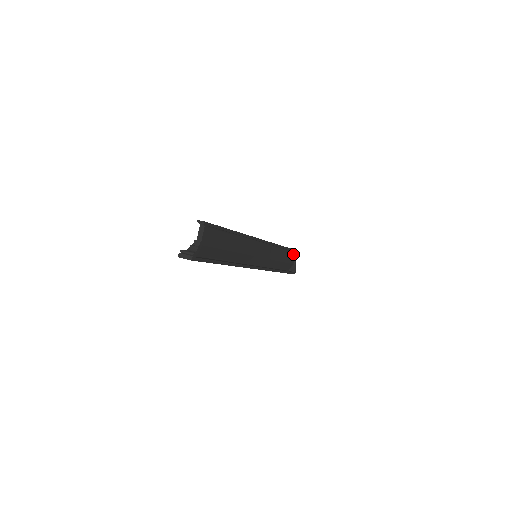
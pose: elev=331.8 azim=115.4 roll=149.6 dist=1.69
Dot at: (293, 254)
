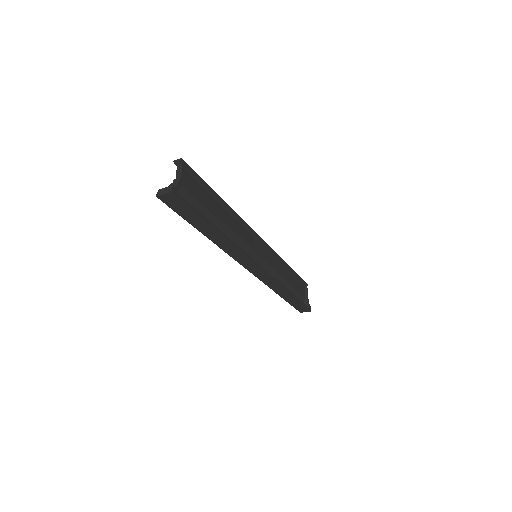
Dot at: (302, 285)
